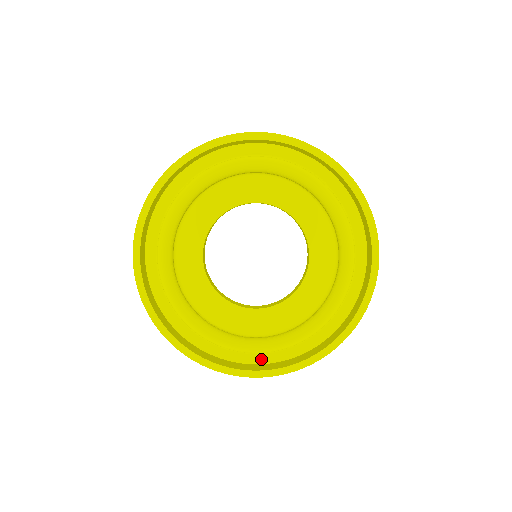
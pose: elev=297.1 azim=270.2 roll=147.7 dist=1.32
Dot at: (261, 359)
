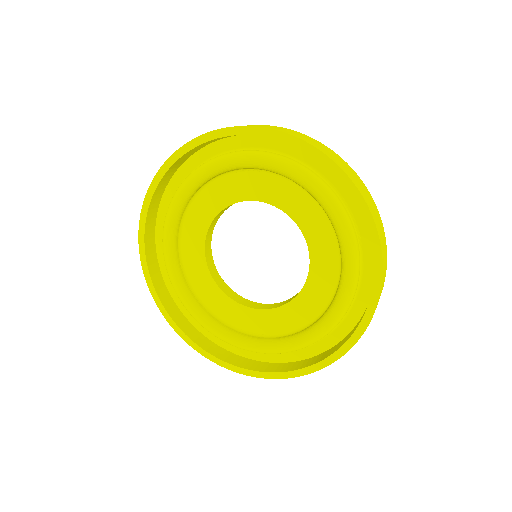
Dot at: (208, 333)
